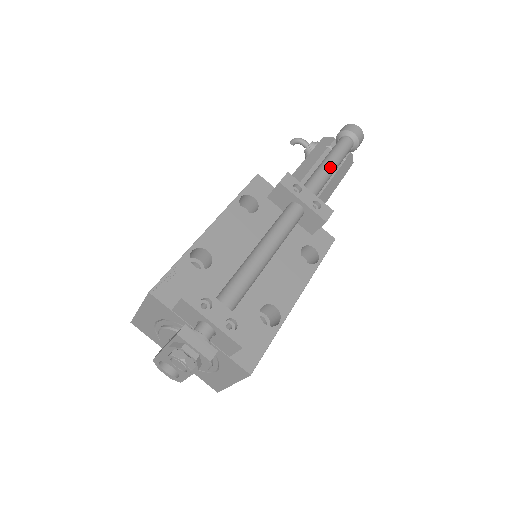
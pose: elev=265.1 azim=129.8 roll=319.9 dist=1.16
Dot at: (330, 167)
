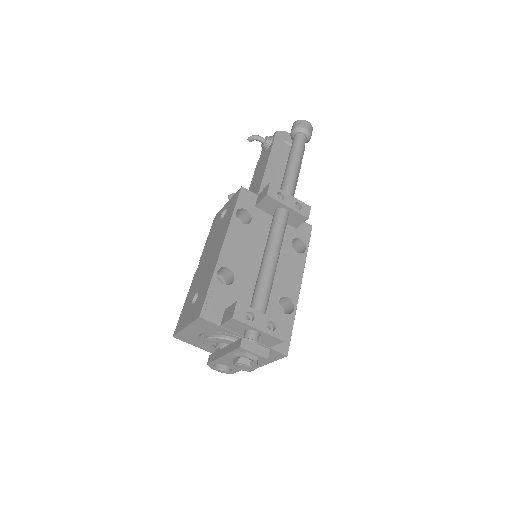
Dot at: (297, 167)
